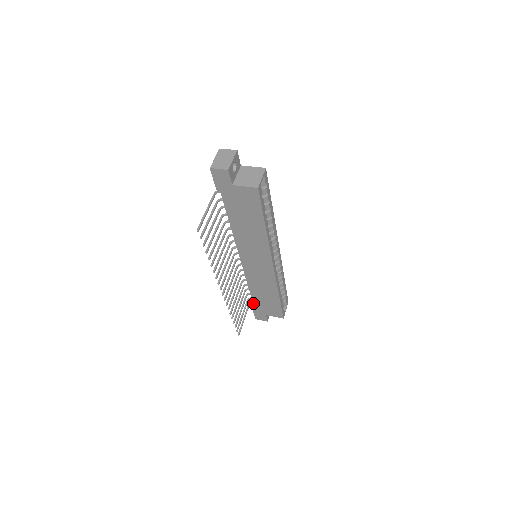
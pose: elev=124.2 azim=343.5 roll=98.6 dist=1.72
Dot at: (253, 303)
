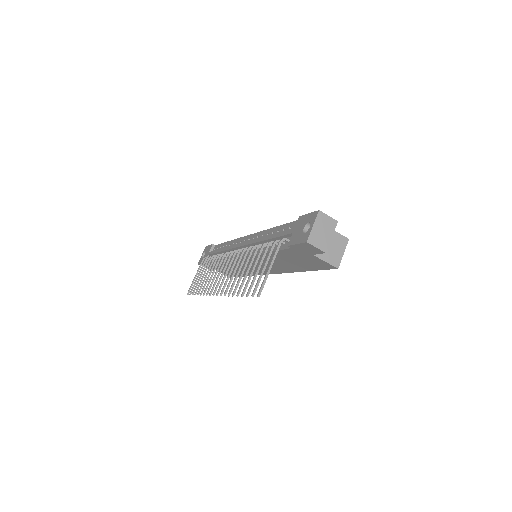
Dot at: occluded
